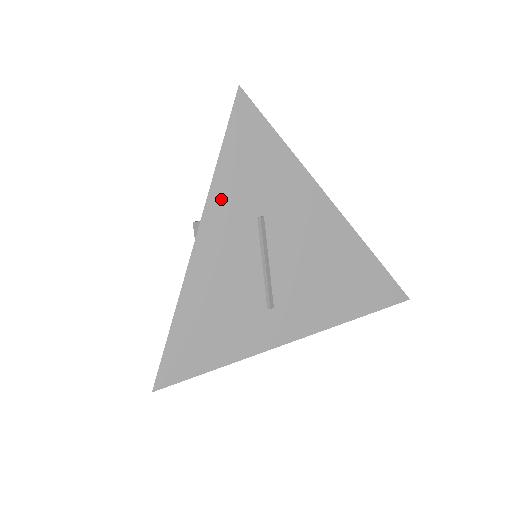
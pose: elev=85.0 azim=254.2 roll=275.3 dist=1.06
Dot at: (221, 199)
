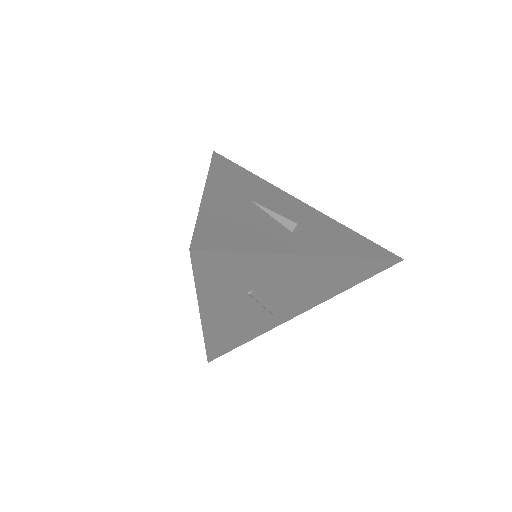
Dot at: (211, 301)
